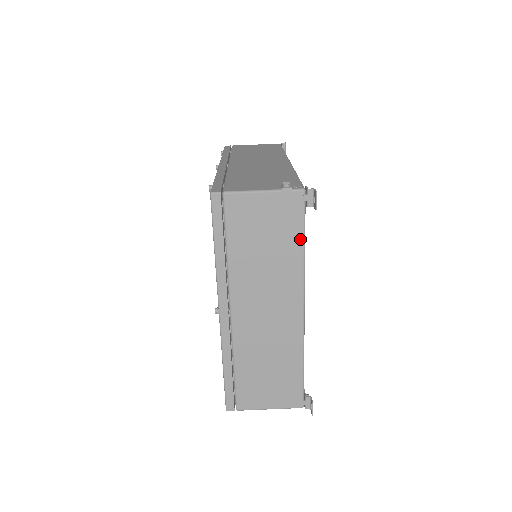
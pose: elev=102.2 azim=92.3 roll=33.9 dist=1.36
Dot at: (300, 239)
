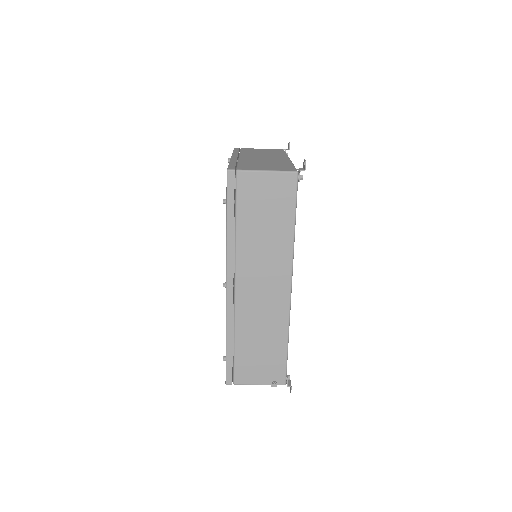
Dot at: occluded
